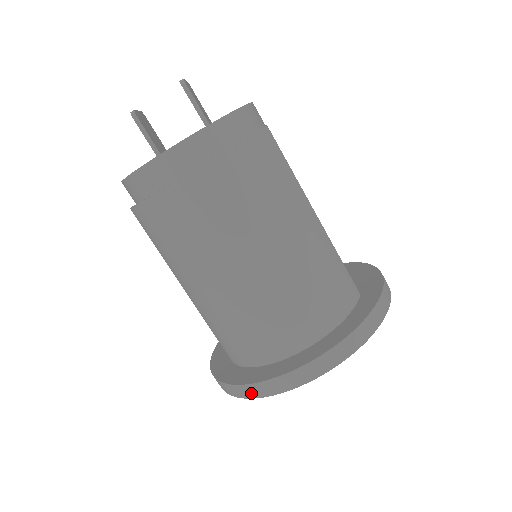
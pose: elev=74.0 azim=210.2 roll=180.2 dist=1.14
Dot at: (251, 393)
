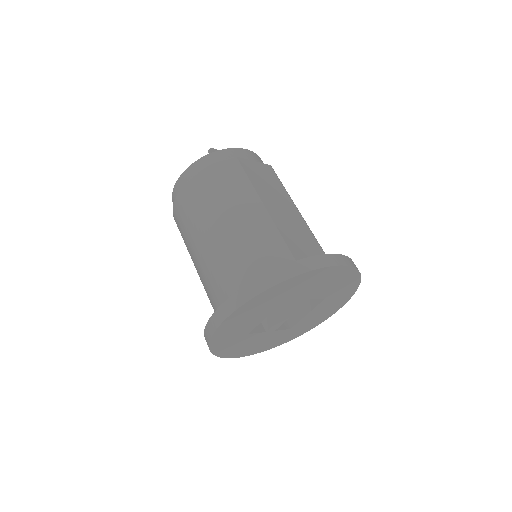
Dot at: (207, 342)
